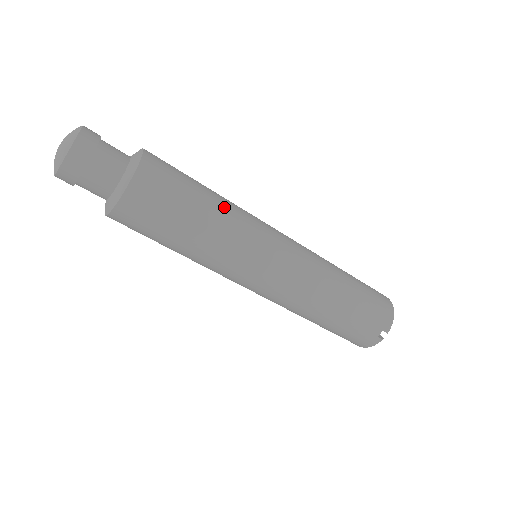
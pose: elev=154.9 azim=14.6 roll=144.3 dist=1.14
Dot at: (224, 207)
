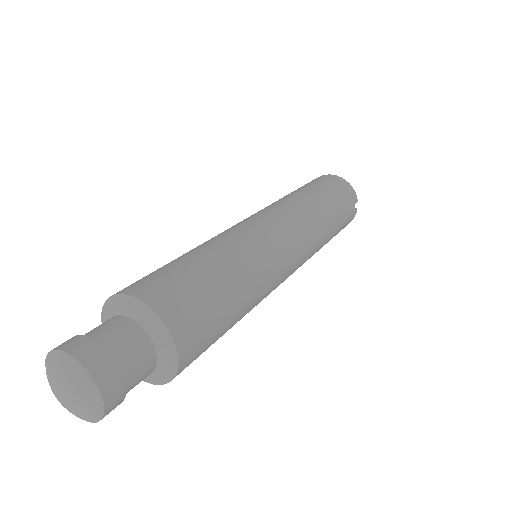
Dot at: (229, 256)
